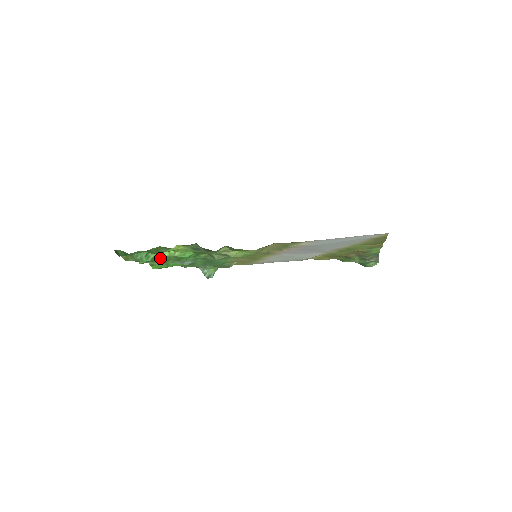
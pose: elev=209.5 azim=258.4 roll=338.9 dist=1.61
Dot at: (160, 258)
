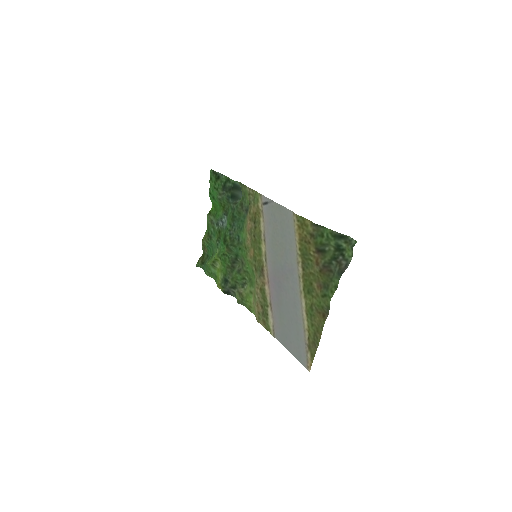
Dot at: (214, 253)
